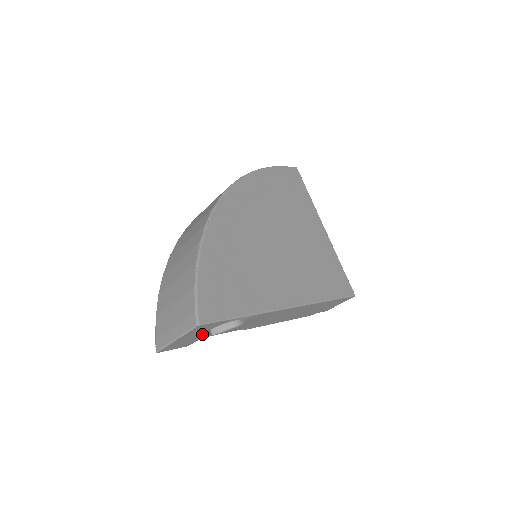
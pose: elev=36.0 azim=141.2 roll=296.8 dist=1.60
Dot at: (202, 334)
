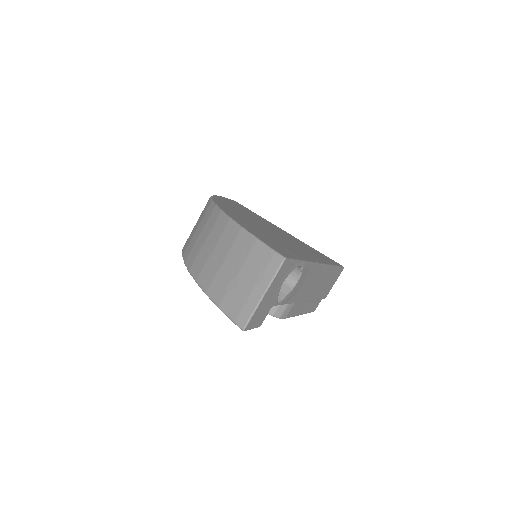
Dot at: (276, 293)
